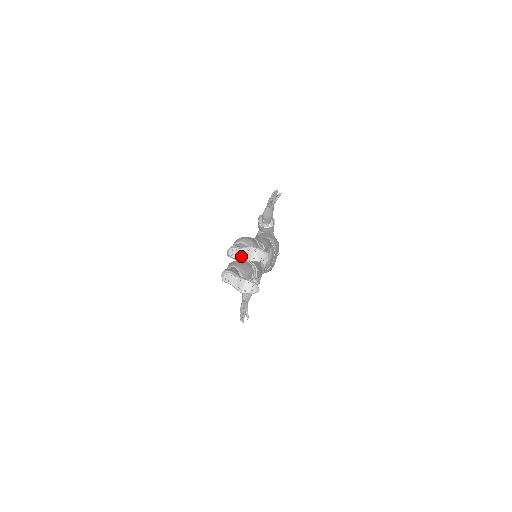
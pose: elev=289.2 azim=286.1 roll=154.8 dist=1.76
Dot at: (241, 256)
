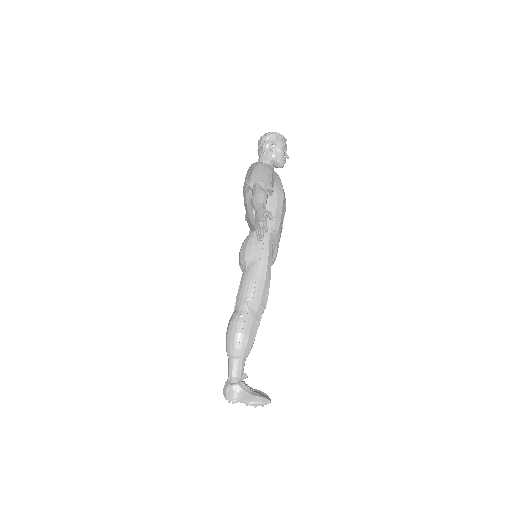
Dot at: occluded
